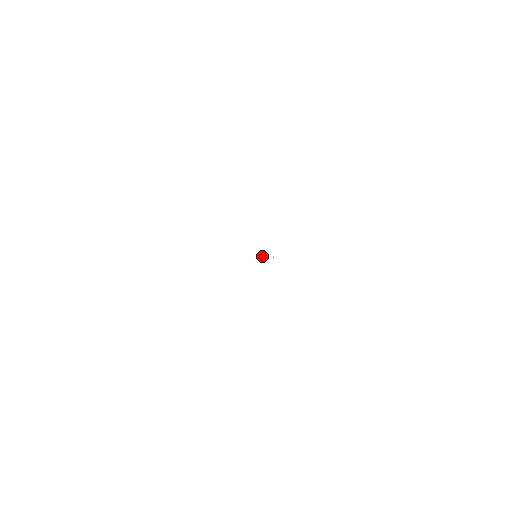
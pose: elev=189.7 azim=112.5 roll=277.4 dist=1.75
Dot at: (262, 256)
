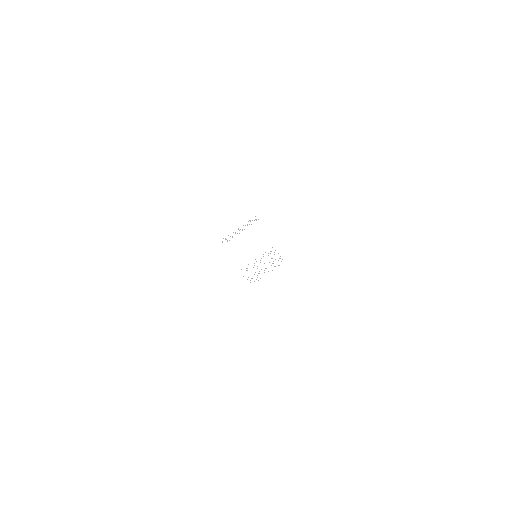
Dot at: occluded
